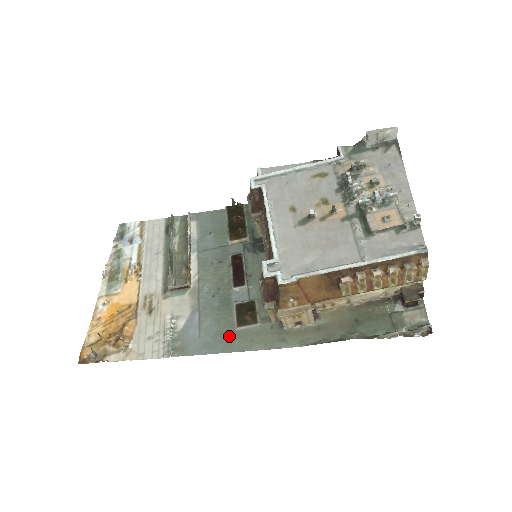
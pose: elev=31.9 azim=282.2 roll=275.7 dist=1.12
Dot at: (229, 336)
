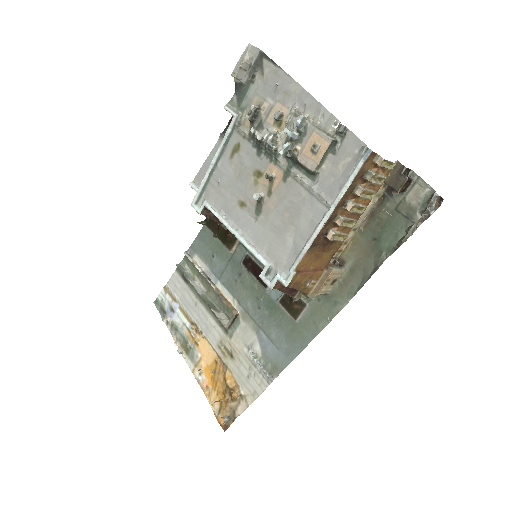
Dot at: (296, 332)
